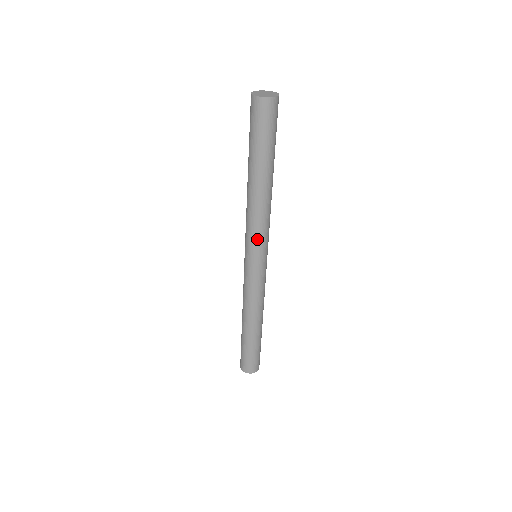
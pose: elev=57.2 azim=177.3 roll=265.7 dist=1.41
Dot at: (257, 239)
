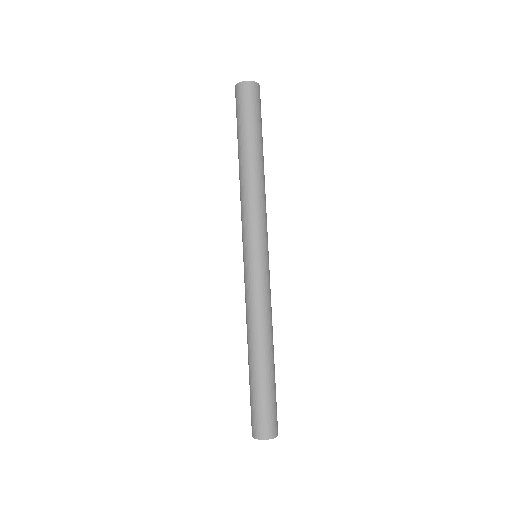
Dot at: (244, 226)
